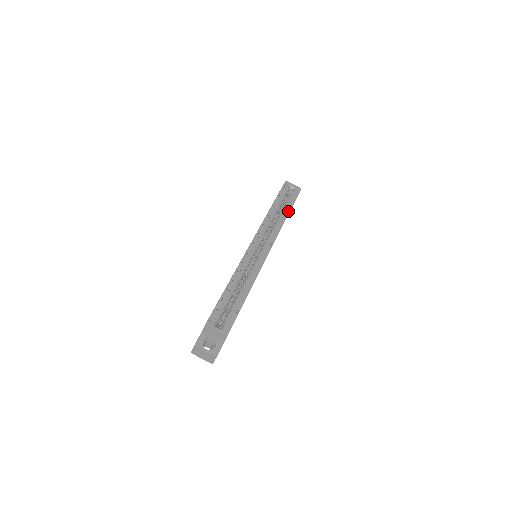
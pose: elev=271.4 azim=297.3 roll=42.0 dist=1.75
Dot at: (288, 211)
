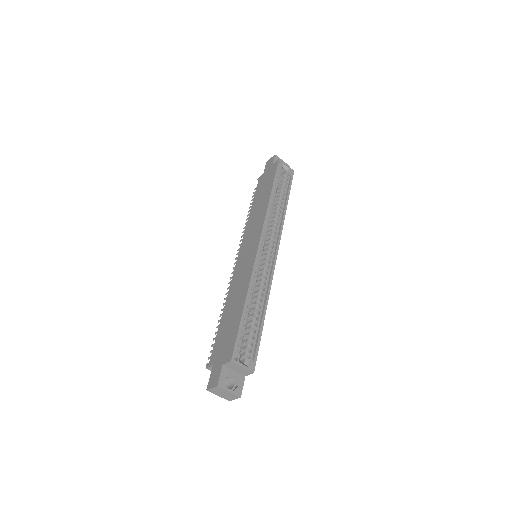
Dot at: (287, 200)
